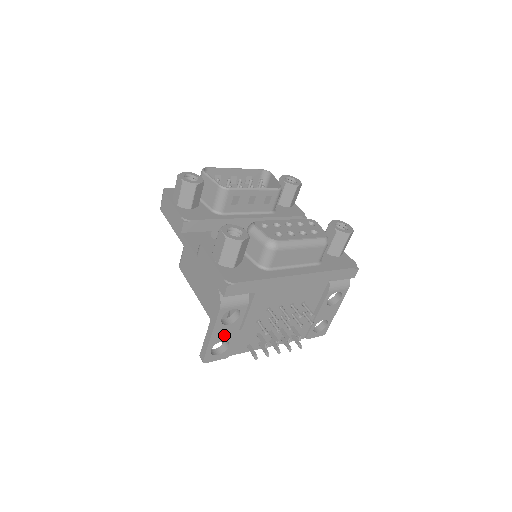
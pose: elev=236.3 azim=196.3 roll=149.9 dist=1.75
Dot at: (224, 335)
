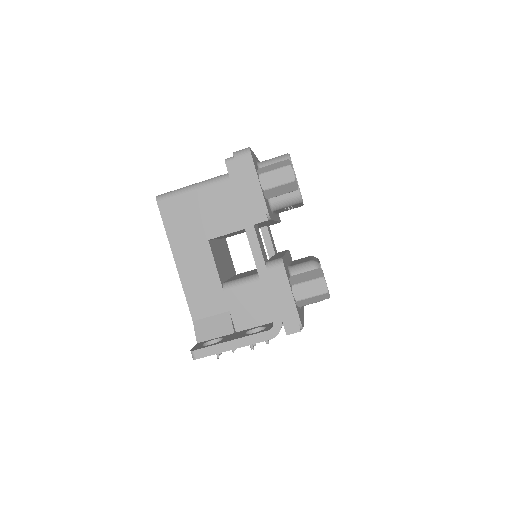
Dot at: occluded
